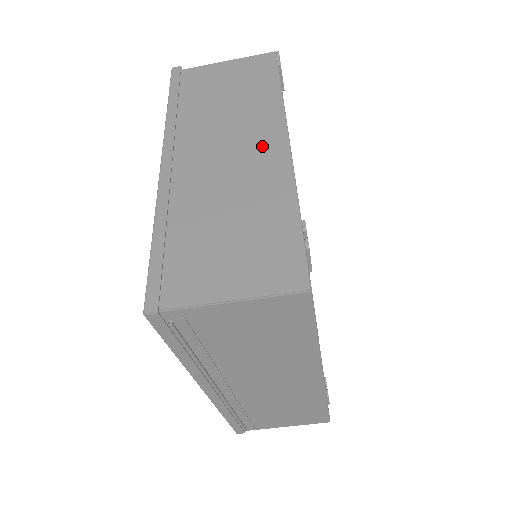
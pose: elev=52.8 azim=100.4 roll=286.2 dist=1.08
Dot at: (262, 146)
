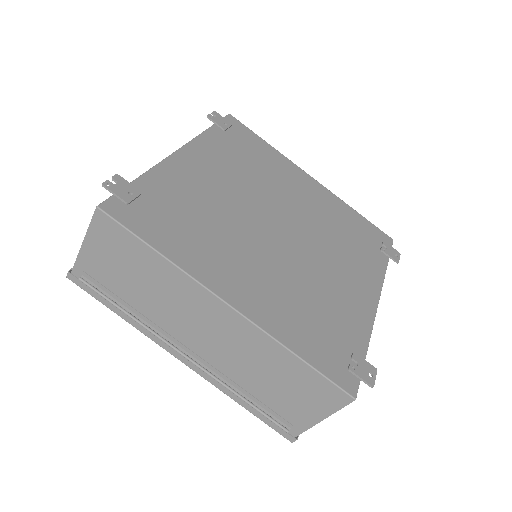
Dot at: occluded
